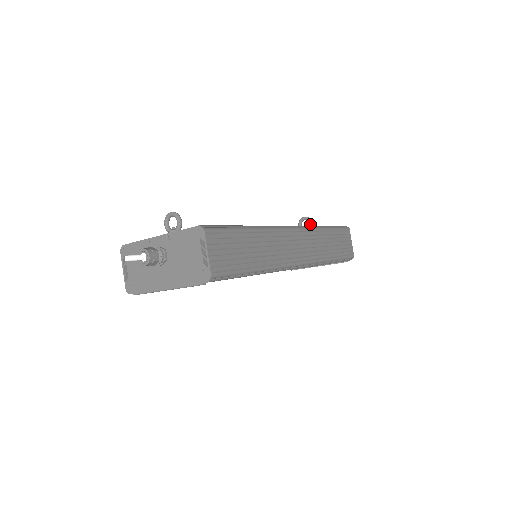
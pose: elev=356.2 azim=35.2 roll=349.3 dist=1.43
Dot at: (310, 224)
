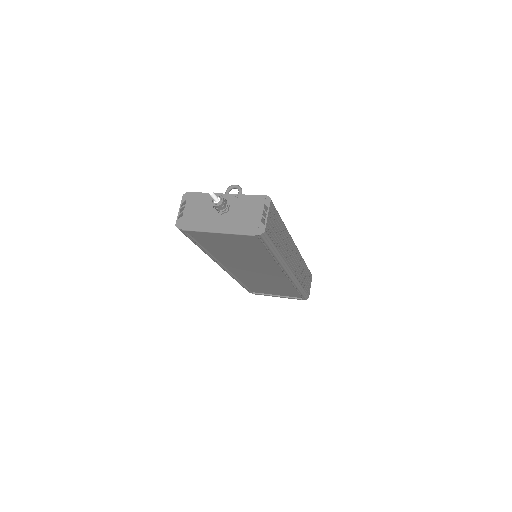
Dot at: occluded
